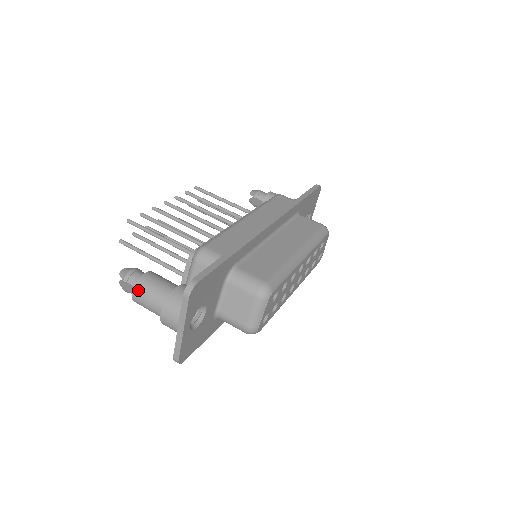
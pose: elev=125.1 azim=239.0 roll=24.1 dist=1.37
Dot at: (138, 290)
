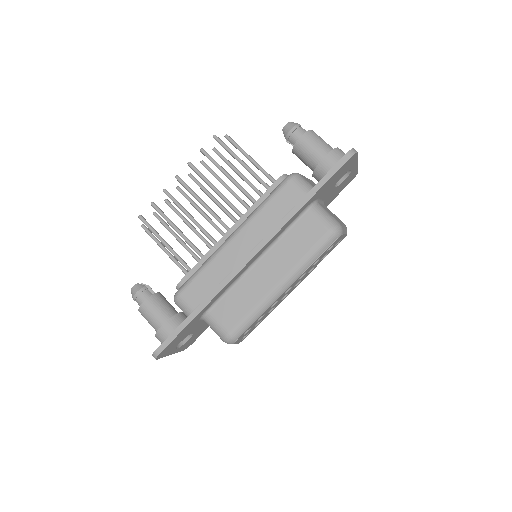
Dot at: (141, 314)
